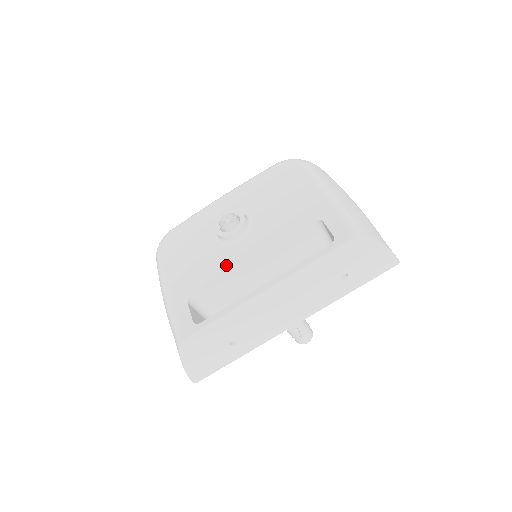
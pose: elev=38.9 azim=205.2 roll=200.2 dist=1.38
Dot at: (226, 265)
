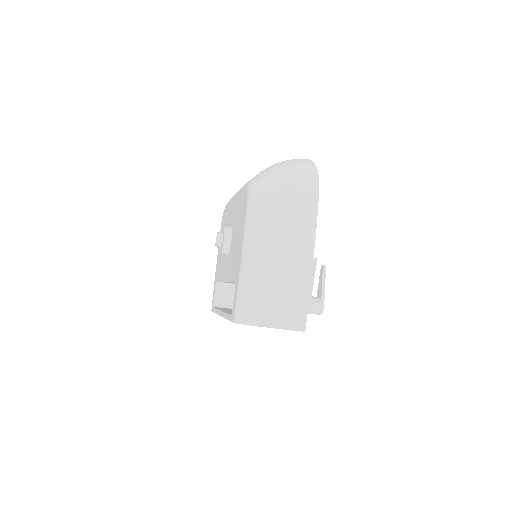
Dot at: (222, 273)
